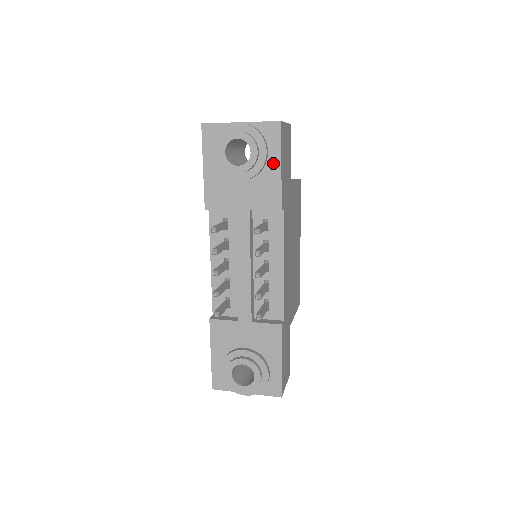
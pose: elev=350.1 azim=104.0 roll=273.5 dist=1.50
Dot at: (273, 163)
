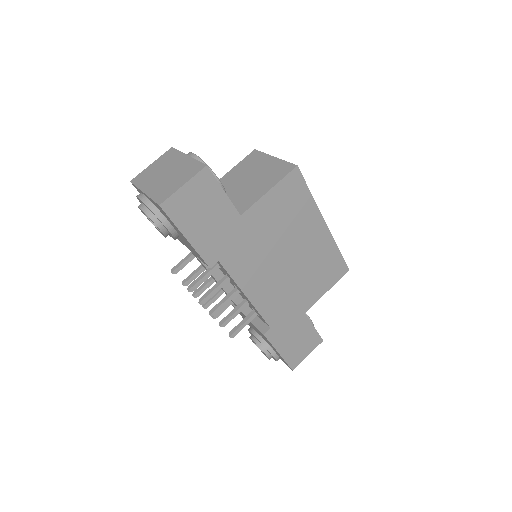
Dot at: (180, 233)
